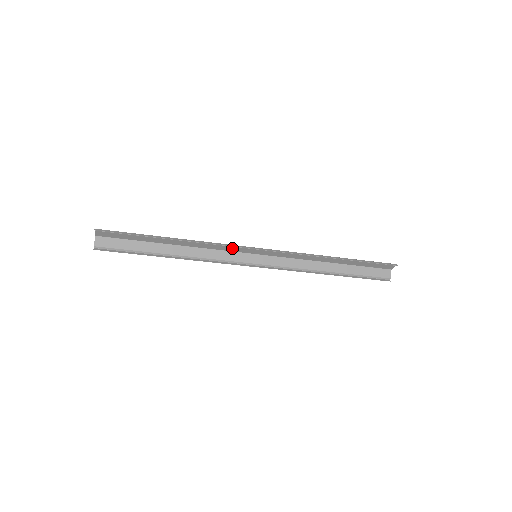
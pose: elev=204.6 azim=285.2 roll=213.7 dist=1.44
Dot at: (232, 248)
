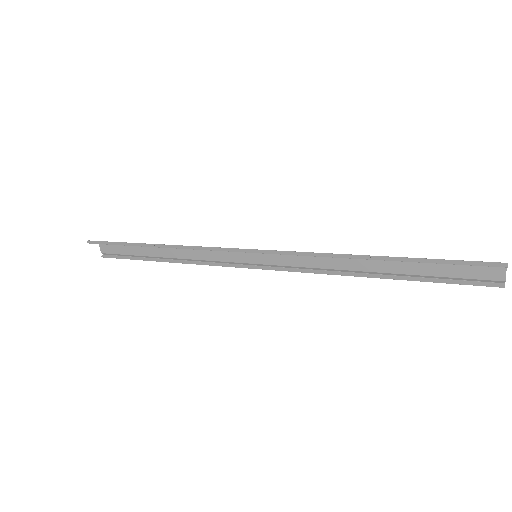
Dot at: occluded
